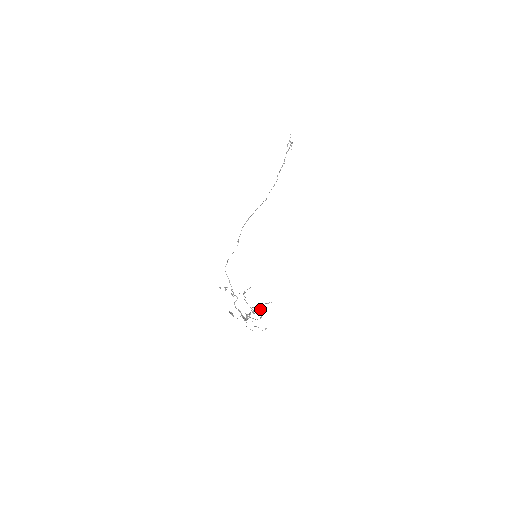
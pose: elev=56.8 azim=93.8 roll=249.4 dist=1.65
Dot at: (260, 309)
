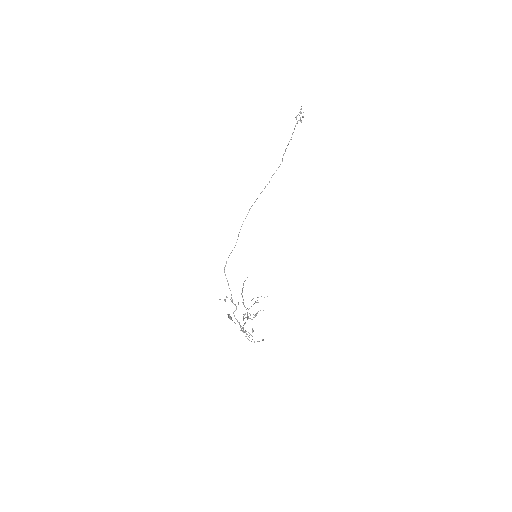
Dot at: (257, 313)
